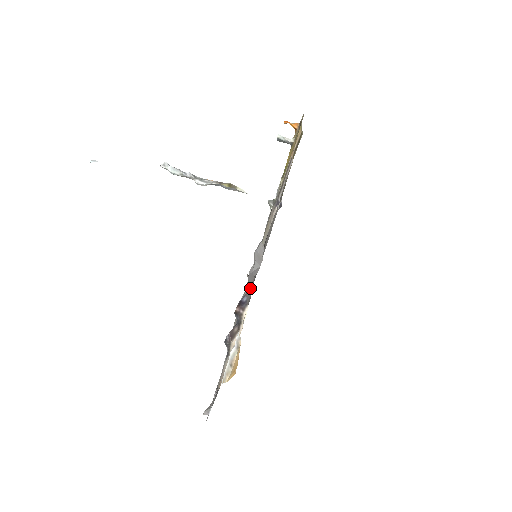
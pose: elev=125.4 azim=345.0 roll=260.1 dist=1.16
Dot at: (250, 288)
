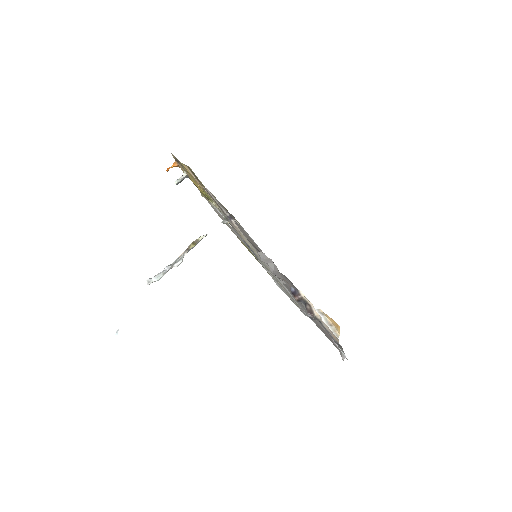
Dot at: (284, 279)
